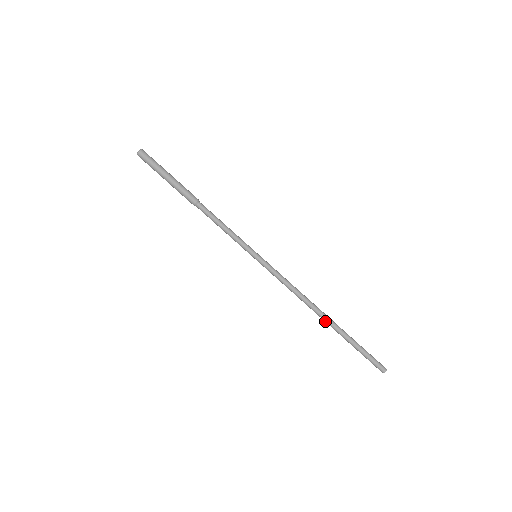
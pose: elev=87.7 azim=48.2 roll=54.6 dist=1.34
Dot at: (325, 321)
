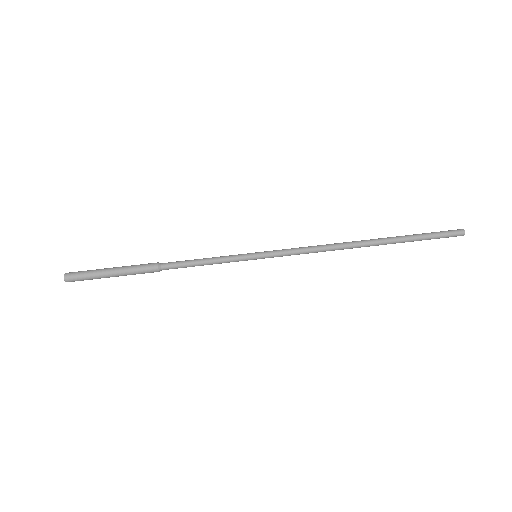
Dot at: (371, 243)
